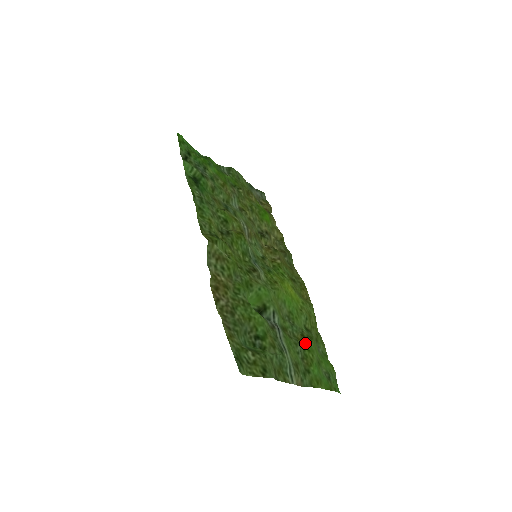
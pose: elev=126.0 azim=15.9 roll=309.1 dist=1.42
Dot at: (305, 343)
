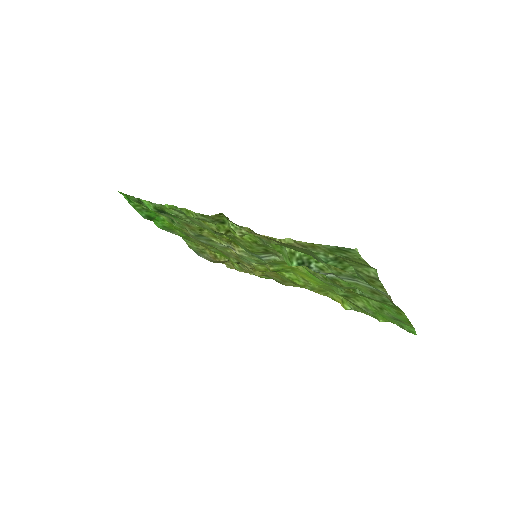
Dot at: occluded
